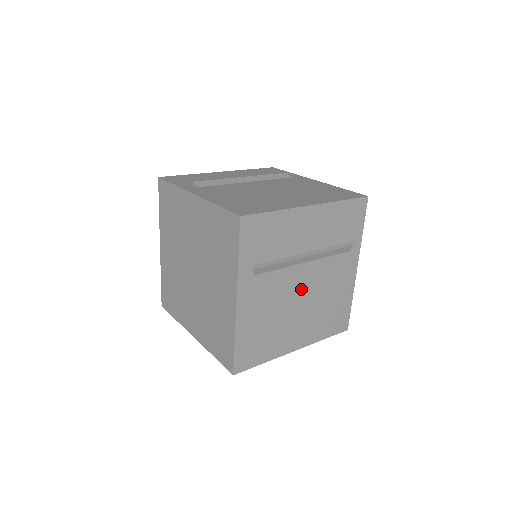
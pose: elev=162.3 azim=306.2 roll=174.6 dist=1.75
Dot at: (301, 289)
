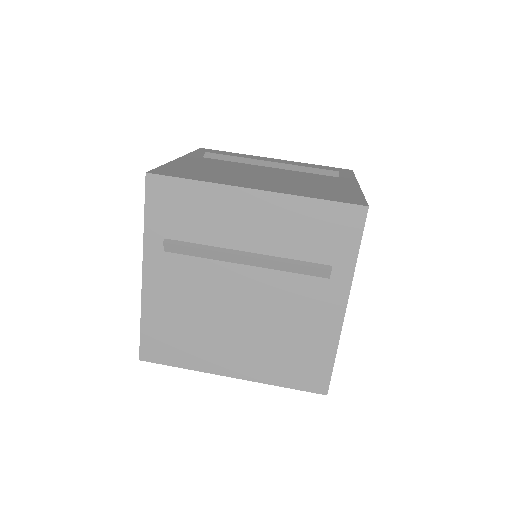
Dot at: (239, 298)
